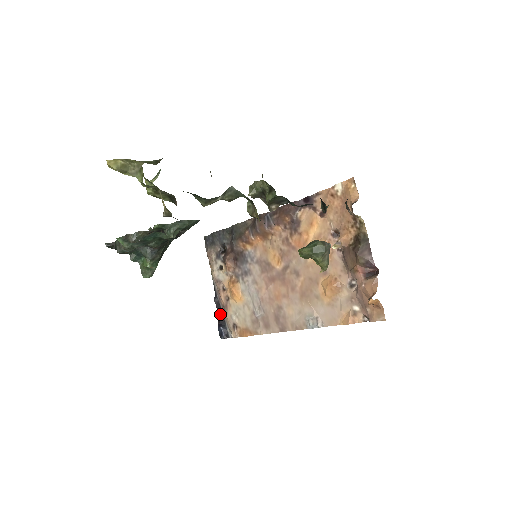
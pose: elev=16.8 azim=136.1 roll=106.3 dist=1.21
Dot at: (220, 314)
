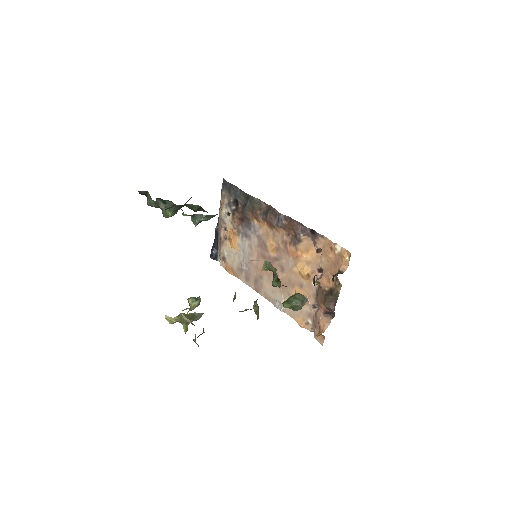
Dot at: (216, 241)
